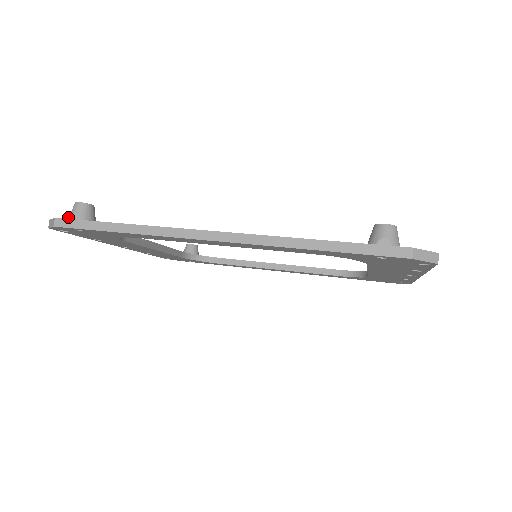
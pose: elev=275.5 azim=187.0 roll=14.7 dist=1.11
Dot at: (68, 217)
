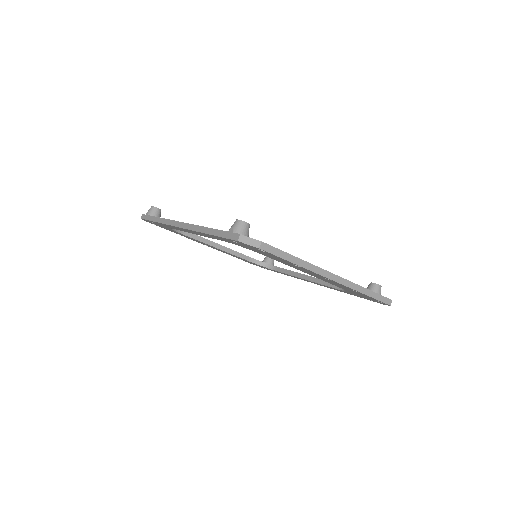
Dot at: occluded
